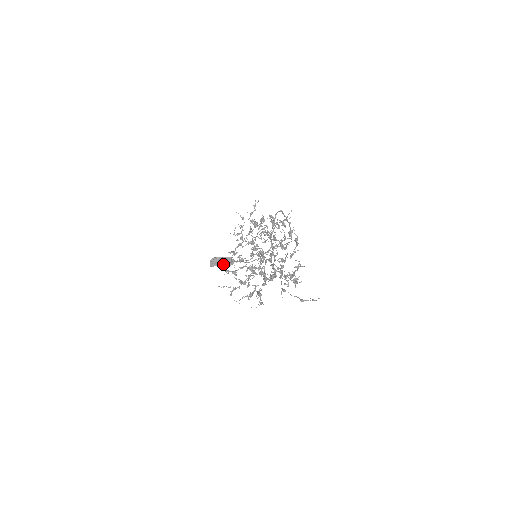
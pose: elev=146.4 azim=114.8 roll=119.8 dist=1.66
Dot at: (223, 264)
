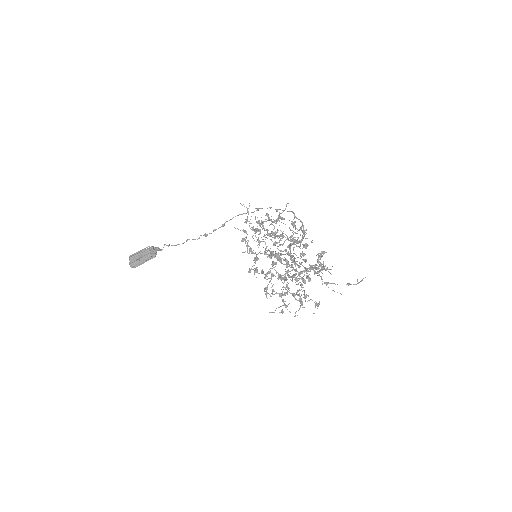
Dot at: (148, 258)
